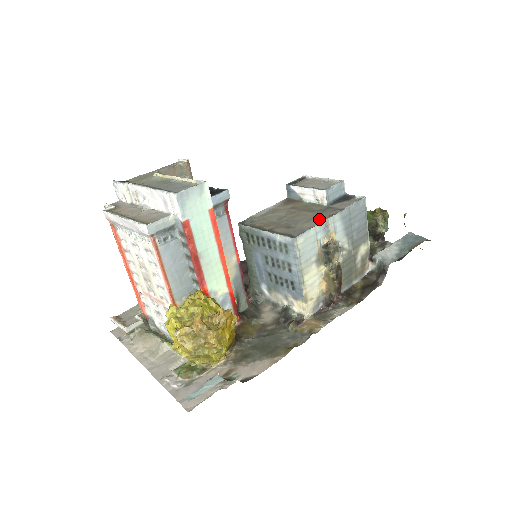
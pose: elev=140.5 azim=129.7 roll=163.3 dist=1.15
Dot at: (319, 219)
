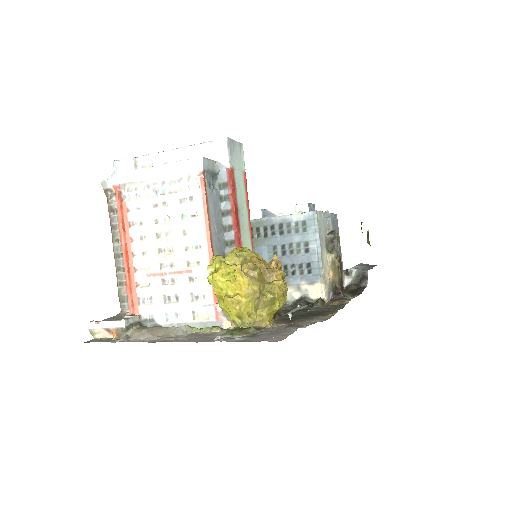
Dot at: occluded
